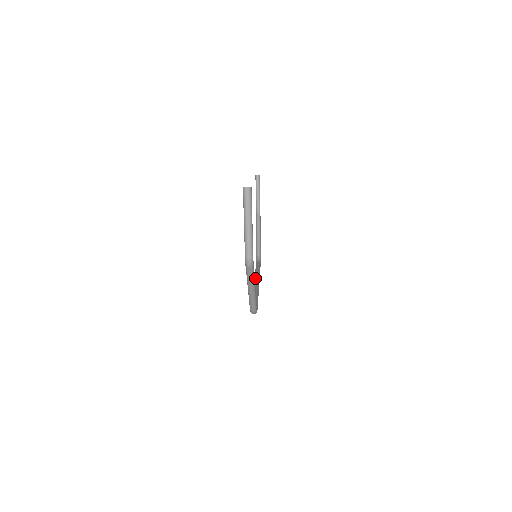
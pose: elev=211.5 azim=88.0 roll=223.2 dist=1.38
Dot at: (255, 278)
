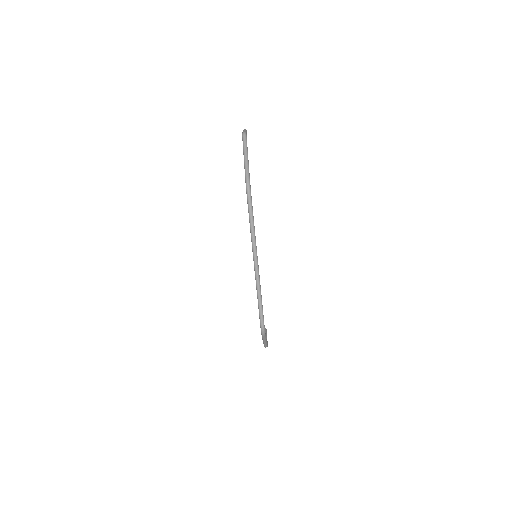
Dot at: (255, 269)
